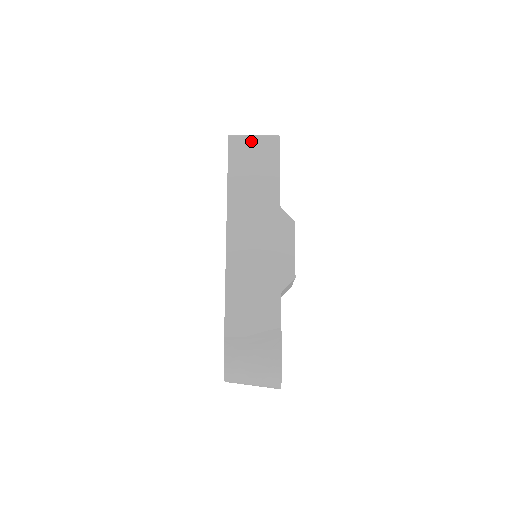
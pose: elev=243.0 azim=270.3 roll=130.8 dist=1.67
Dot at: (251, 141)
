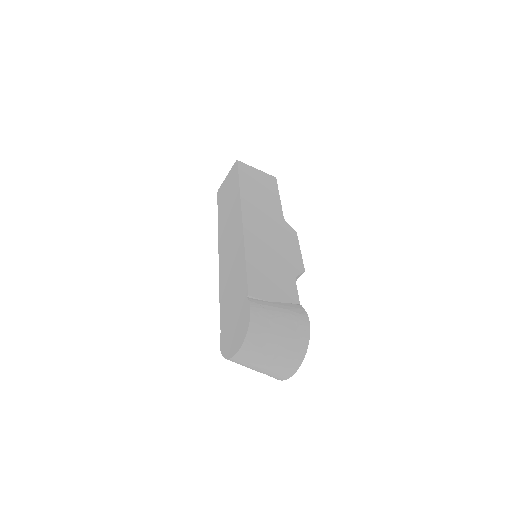
Dot at: (255, 171)
